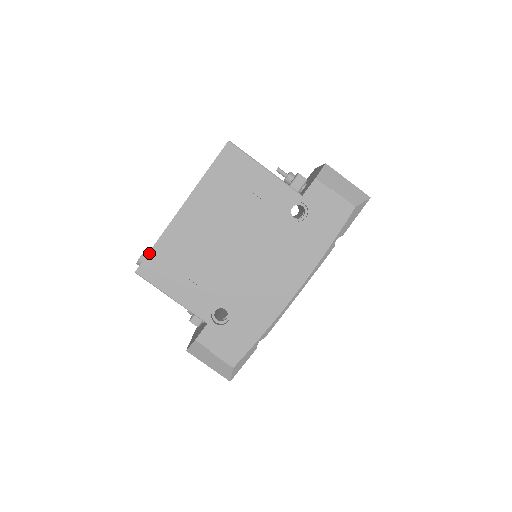
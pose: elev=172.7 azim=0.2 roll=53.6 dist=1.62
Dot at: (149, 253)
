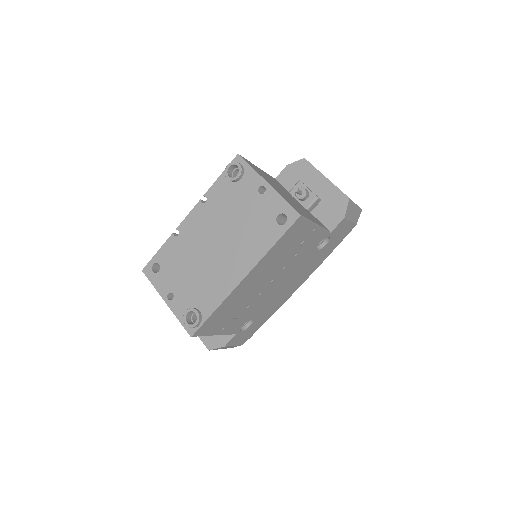
Dot at: (207, 320)
